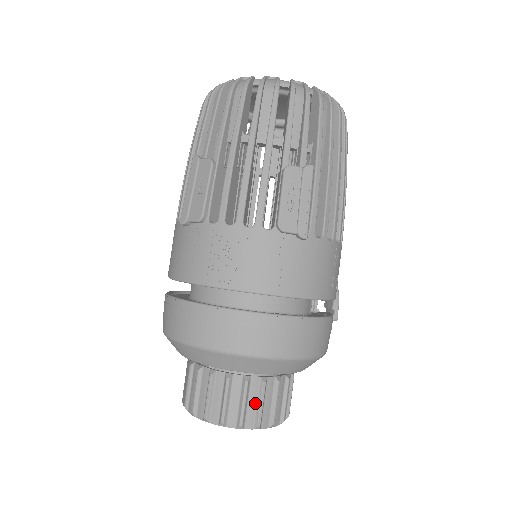
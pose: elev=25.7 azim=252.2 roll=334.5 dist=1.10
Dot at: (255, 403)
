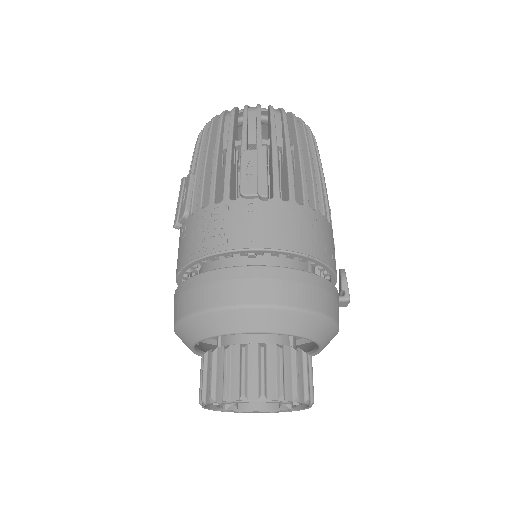
Dot at: (256, 371)
